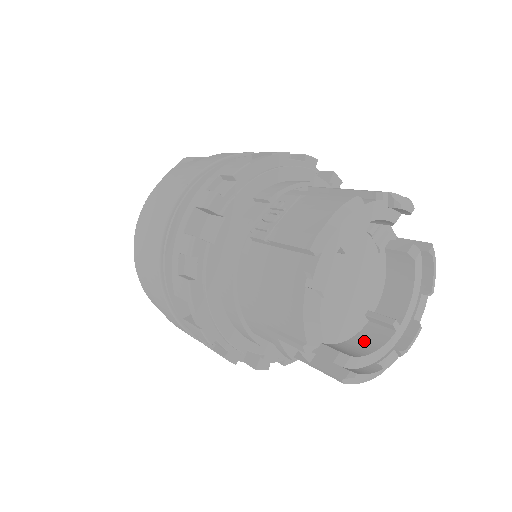
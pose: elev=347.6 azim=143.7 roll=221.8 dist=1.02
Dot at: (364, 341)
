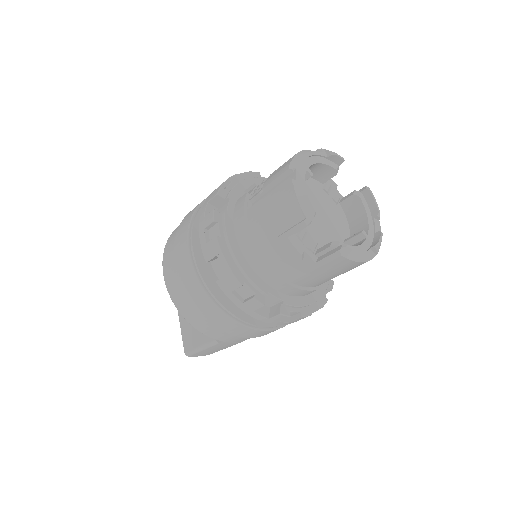
Dot at: occluded
